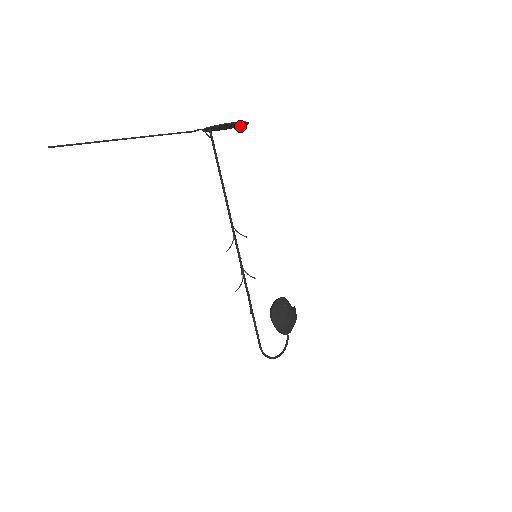
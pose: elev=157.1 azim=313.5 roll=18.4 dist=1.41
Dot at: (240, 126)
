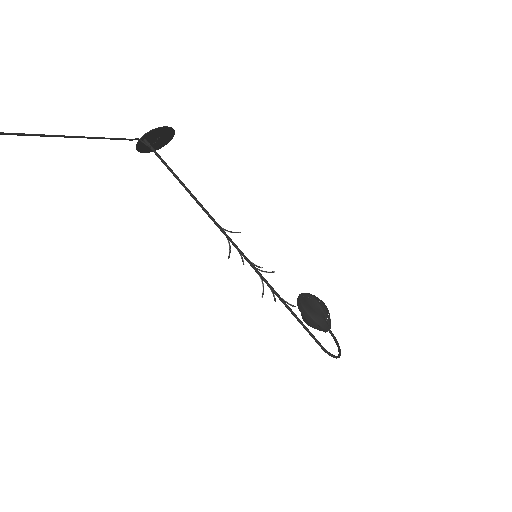
Dot at: (164, 145)
